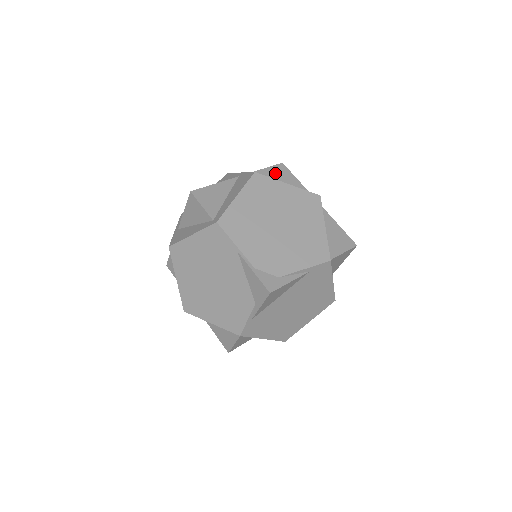
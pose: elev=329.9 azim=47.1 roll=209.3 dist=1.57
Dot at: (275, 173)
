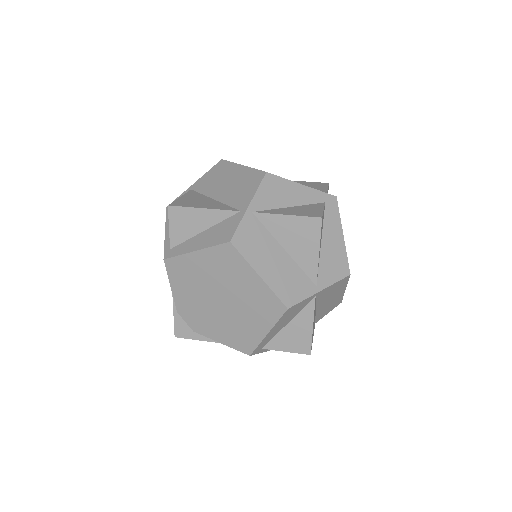
Dot at: (295, 228)
